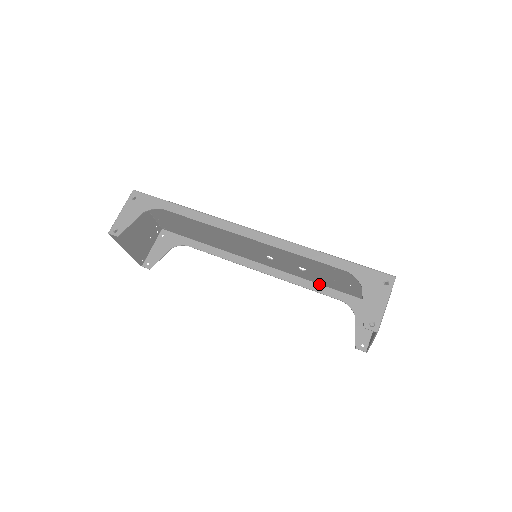
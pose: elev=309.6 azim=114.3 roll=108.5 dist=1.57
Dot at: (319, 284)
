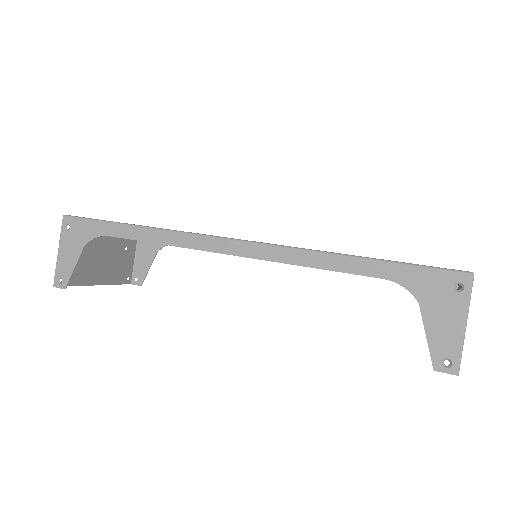
Dot at: occluded
